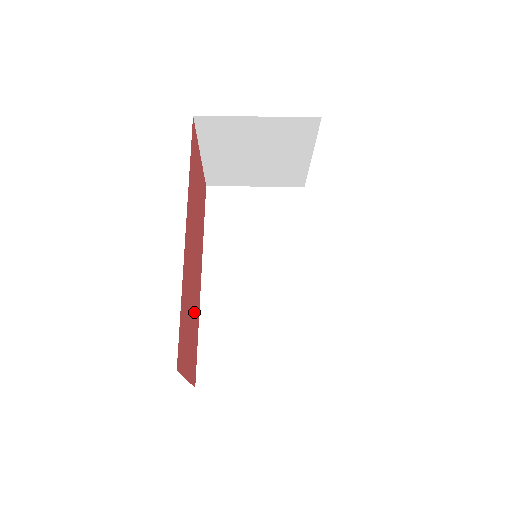
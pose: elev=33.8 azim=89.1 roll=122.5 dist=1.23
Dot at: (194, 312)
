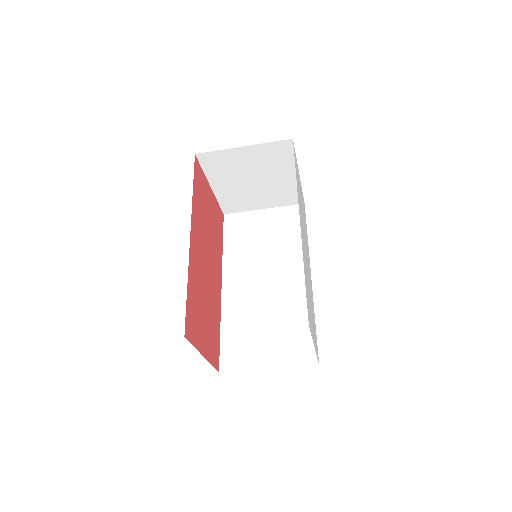
Dot at: (211, 308)
